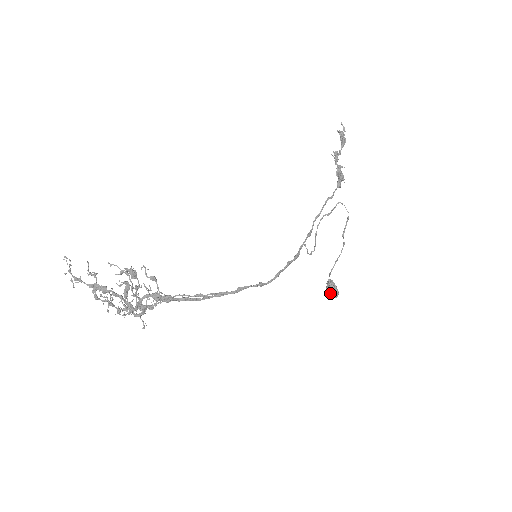
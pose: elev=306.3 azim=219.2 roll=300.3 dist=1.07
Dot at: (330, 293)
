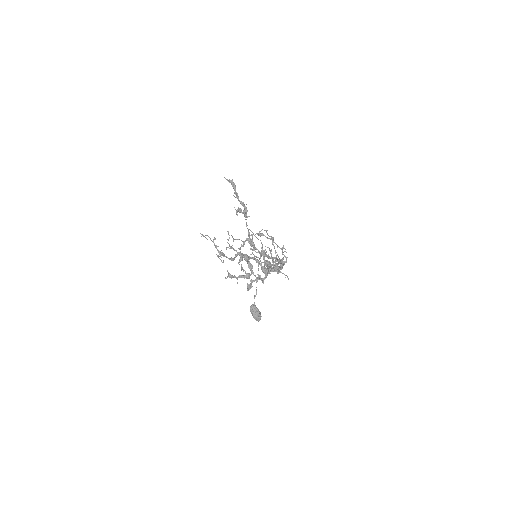
Dot at: (259, 314)
